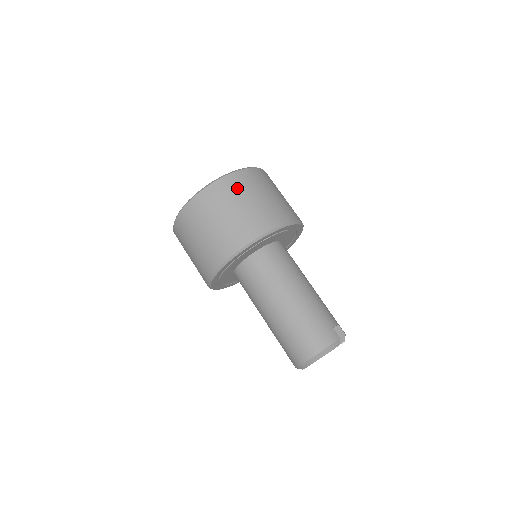
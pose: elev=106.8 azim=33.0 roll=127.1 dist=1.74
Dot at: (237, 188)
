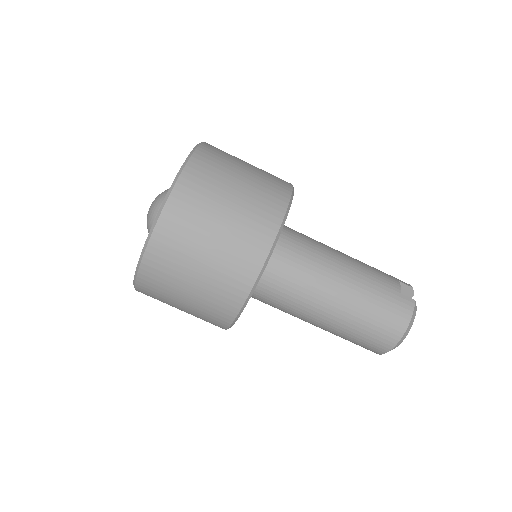
Dot at: (197, 203)
